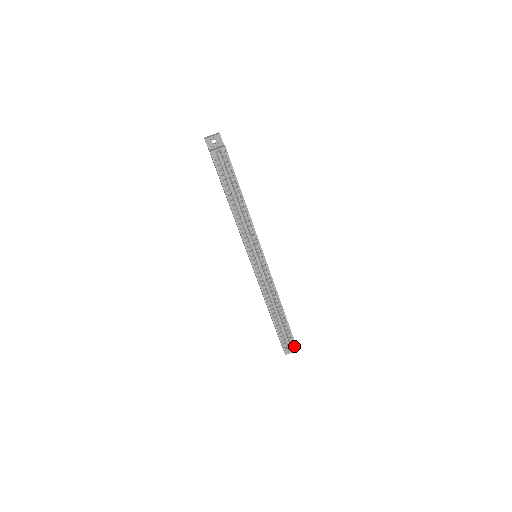
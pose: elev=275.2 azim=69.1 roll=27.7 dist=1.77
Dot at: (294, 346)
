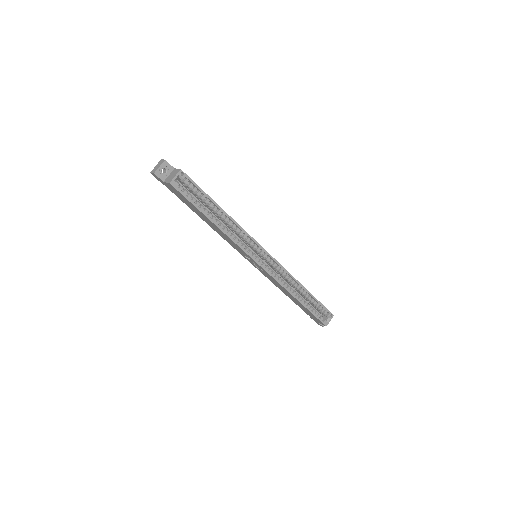
Dot at: (329, 314)
